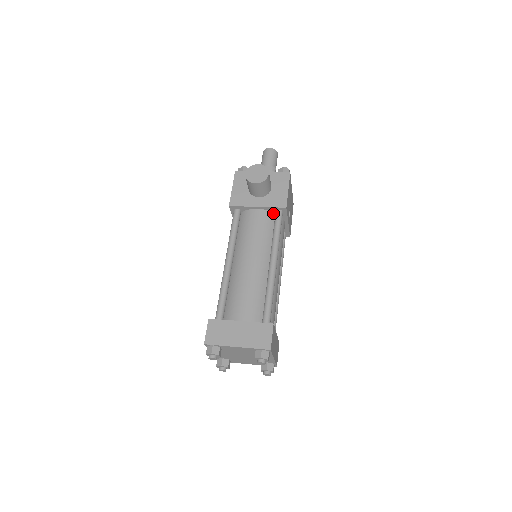
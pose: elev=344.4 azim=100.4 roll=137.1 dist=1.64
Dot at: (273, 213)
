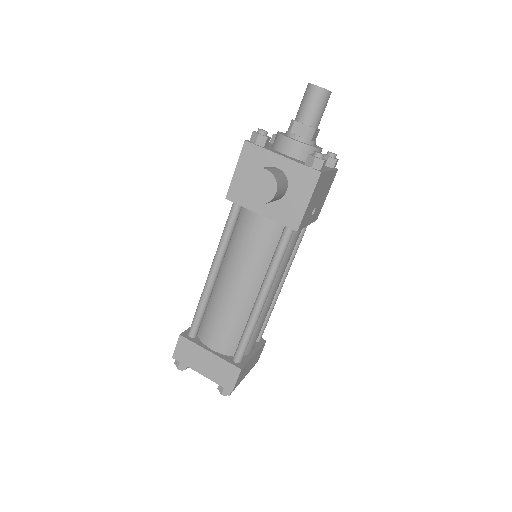
Dot at: occluded
